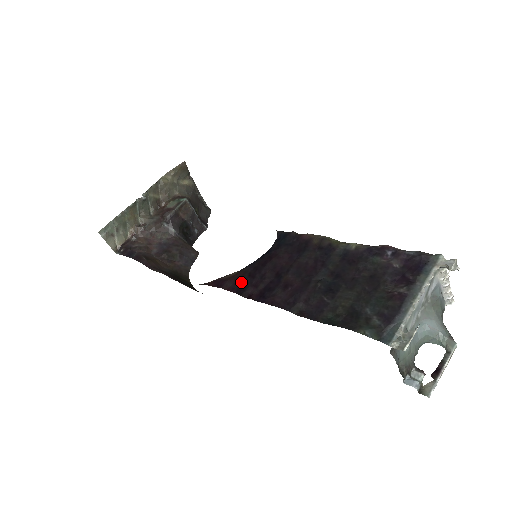
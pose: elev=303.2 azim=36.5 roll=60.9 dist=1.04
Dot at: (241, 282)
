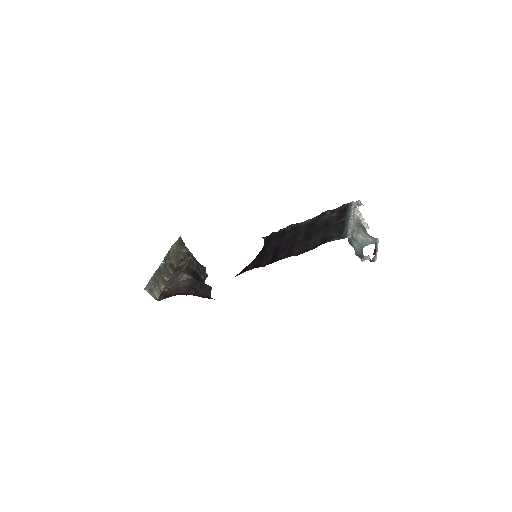
Dot at: (257, 263)
